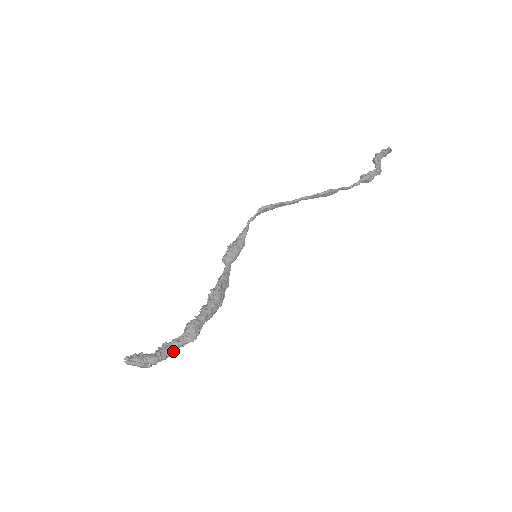
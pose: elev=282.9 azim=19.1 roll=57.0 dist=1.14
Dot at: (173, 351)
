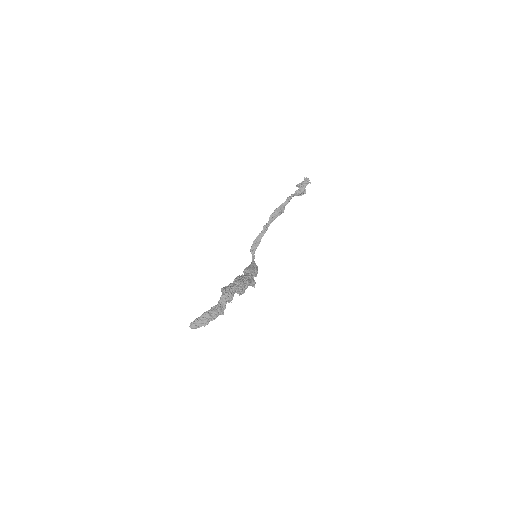
Dot at: (219, 306)
